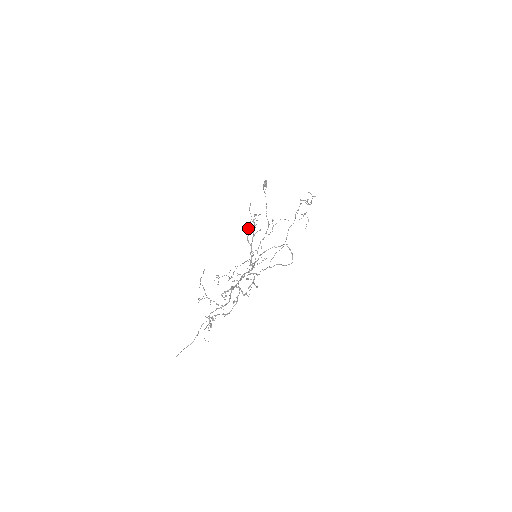
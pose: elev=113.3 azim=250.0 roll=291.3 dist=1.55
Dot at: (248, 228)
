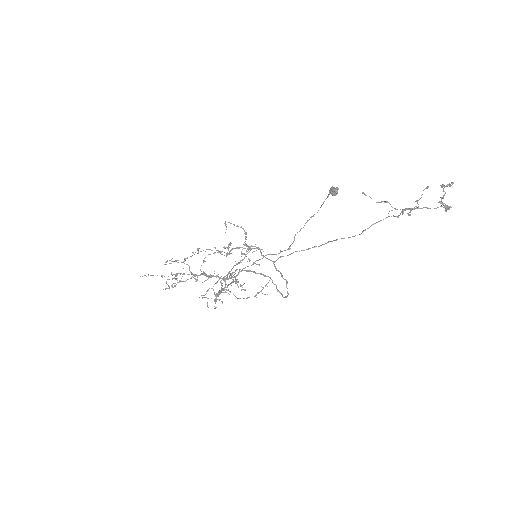
Dot at: (236, 264)
